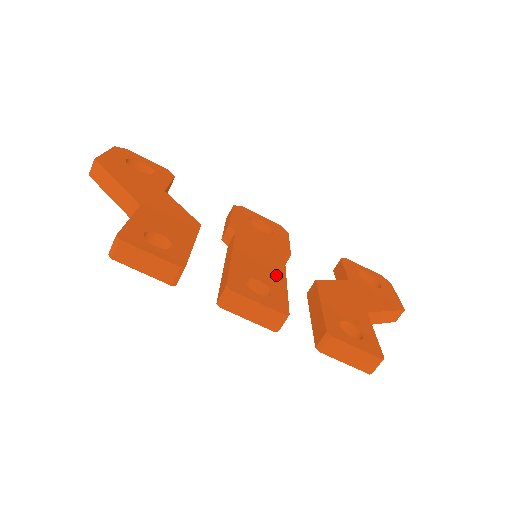
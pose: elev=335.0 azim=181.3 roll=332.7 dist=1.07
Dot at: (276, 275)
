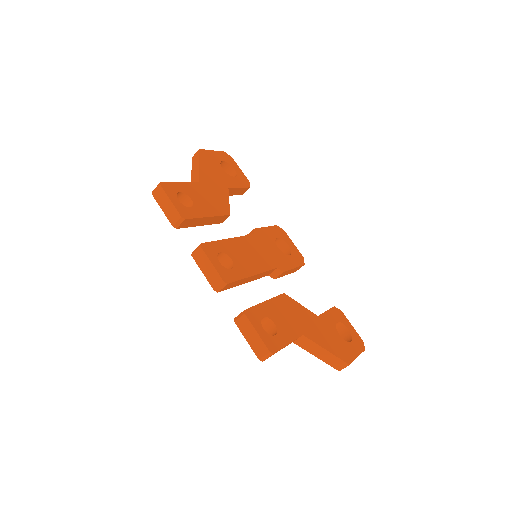
Dot at: (251, 267)
